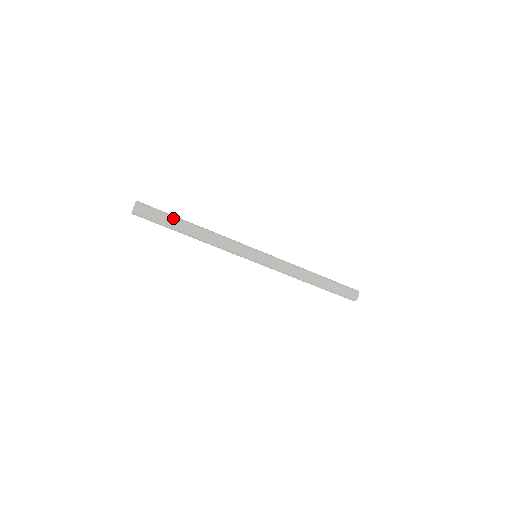
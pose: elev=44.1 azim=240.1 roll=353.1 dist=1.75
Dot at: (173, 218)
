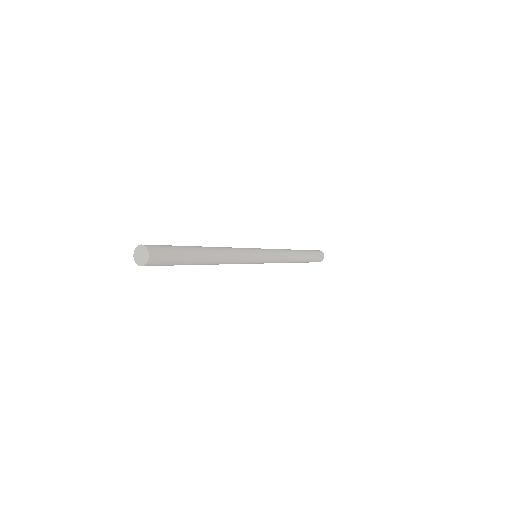
Dot at: (188, 260)
